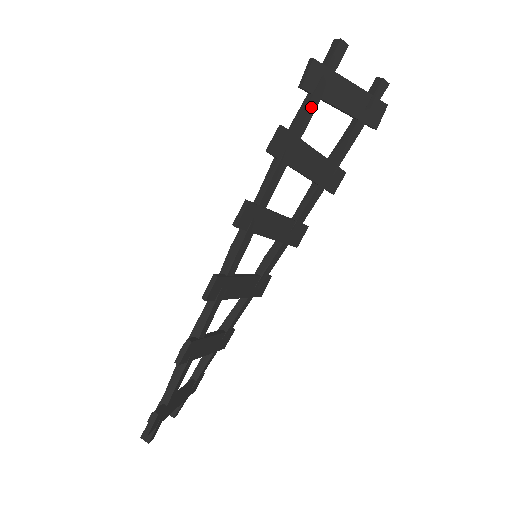
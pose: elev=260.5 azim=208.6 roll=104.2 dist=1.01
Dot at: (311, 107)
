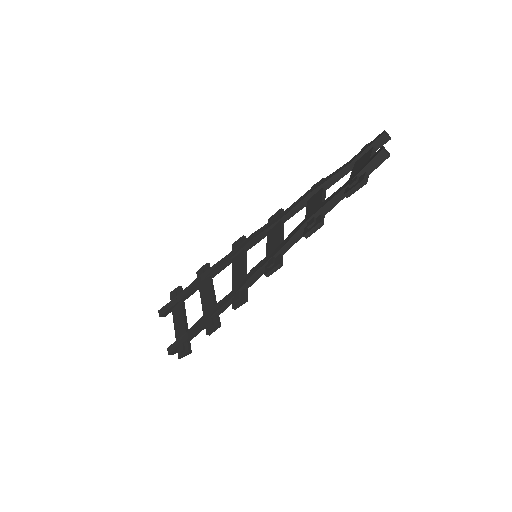
Dot at: (343, 197)
